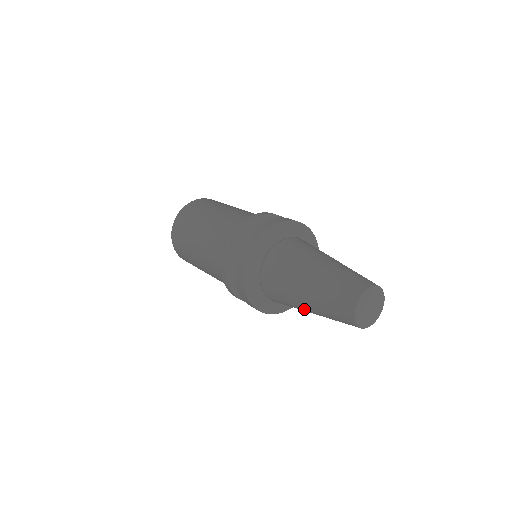
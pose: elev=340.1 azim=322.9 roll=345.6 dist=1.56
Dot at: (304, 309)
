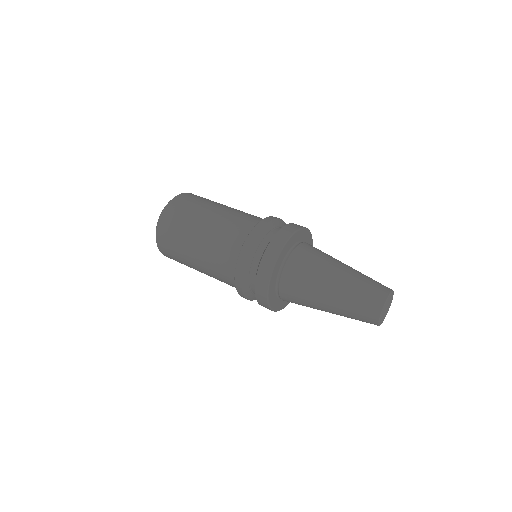
Dot at: (322, 309)
